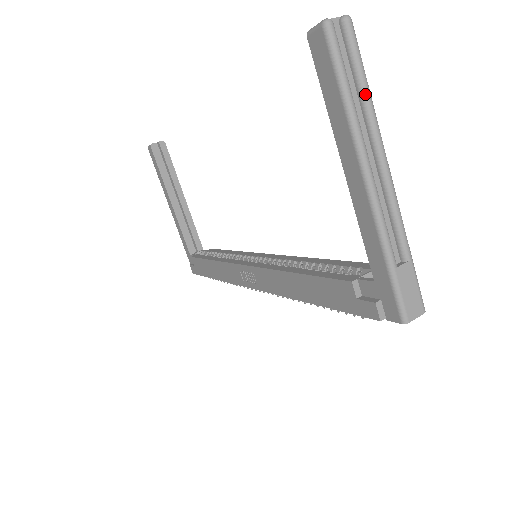
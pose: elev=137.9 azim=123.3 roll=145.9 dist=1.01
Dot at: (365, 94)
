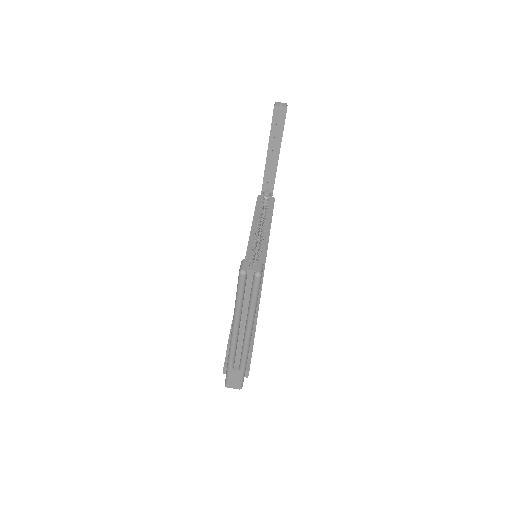
Dot at: (250, 307)
